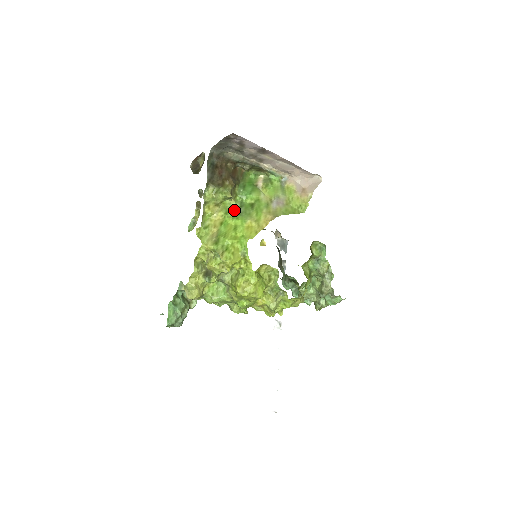
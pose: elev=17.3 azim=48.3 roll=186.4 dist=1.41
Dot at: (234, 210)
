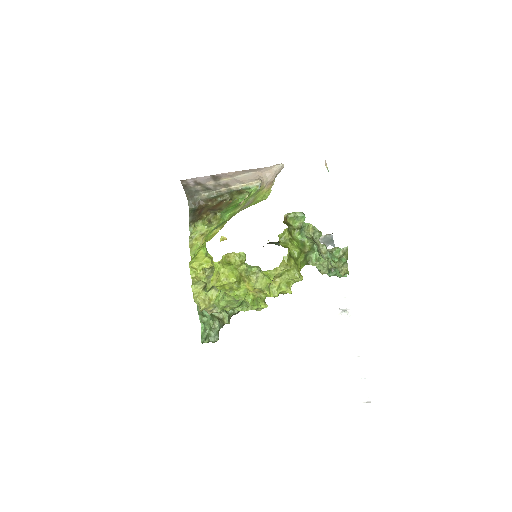
Dot at: occluded
